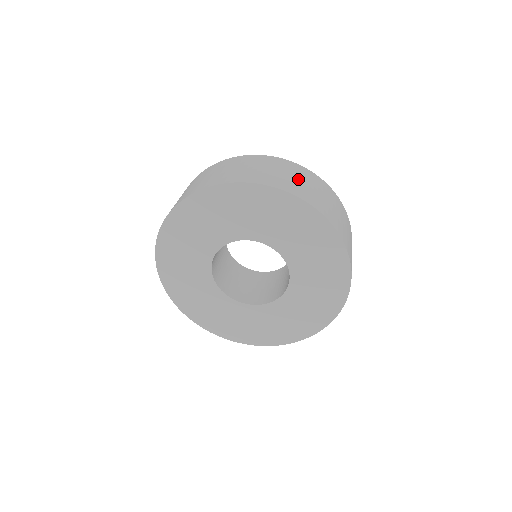
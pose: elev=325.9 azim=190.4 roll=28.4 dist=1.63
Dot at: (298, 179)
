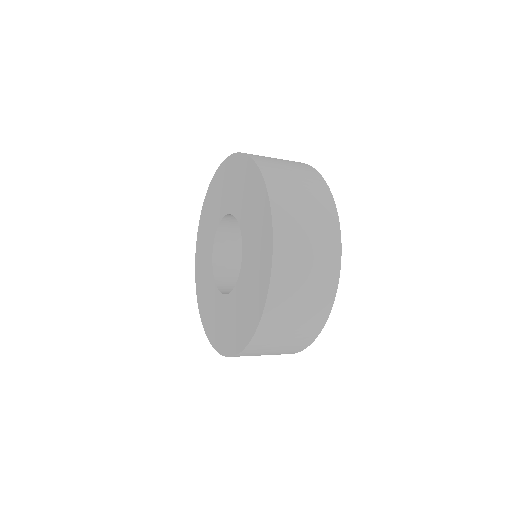
Dot at: occluded
